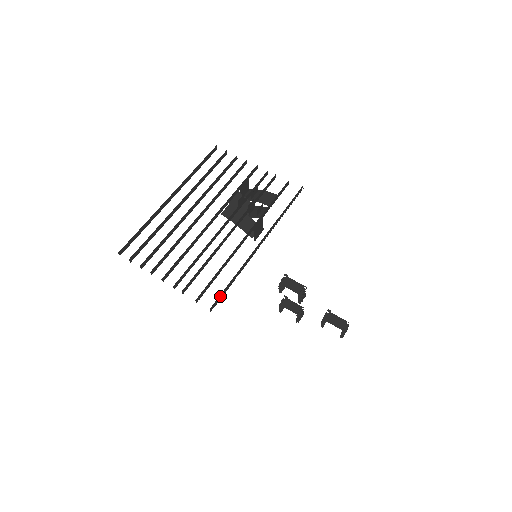
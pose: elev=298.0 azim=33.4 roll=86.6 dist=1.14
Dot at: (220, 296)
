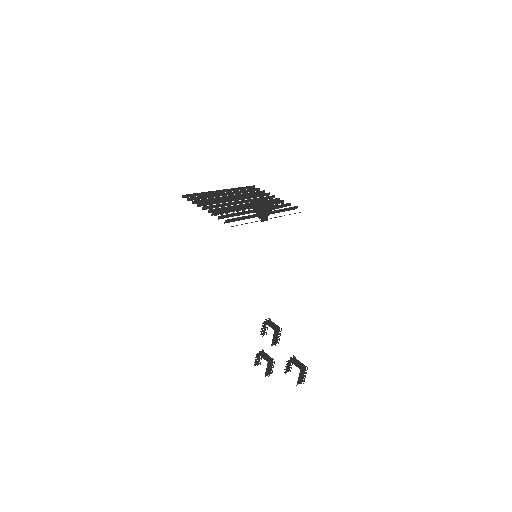
Dot at: (233, 220)
